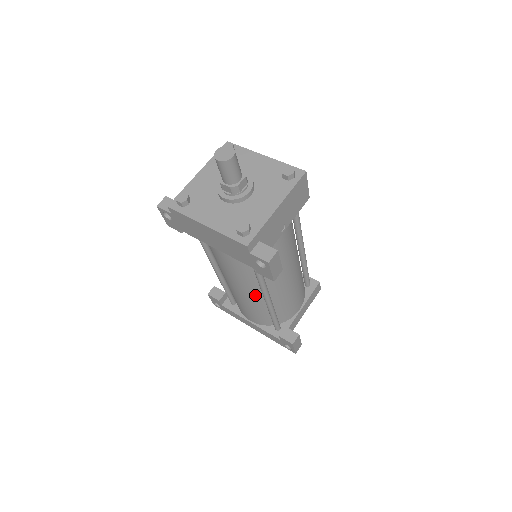
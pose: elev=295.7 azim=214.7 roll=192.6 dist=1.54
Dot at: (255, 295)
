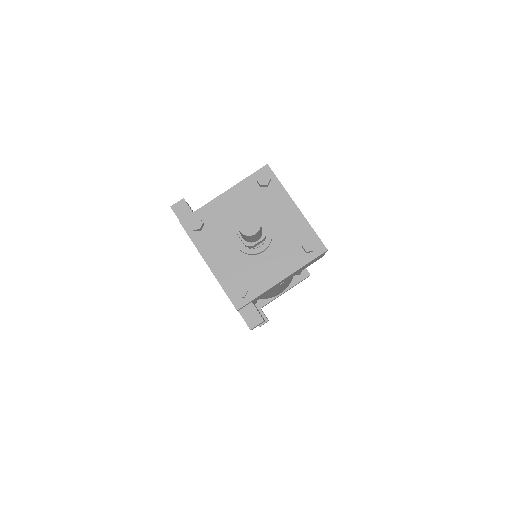
Dot at: occluded
